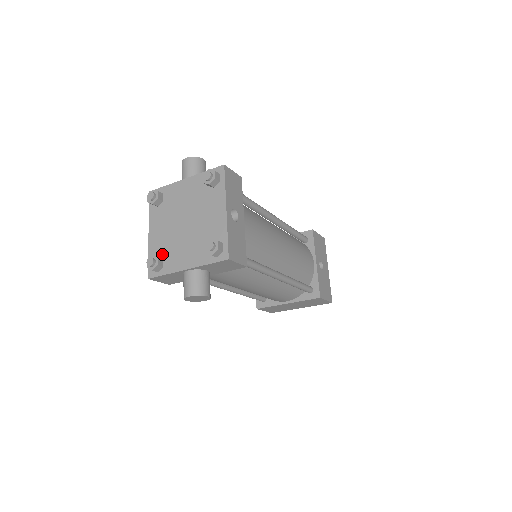
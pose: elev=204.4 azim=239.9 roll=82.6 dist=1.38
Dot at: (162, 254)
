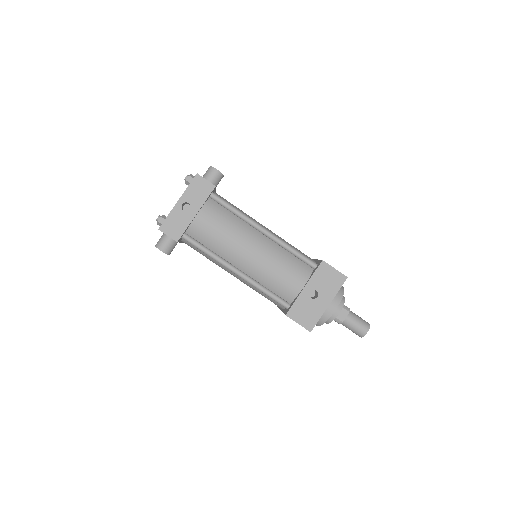
Dot at: occluded
